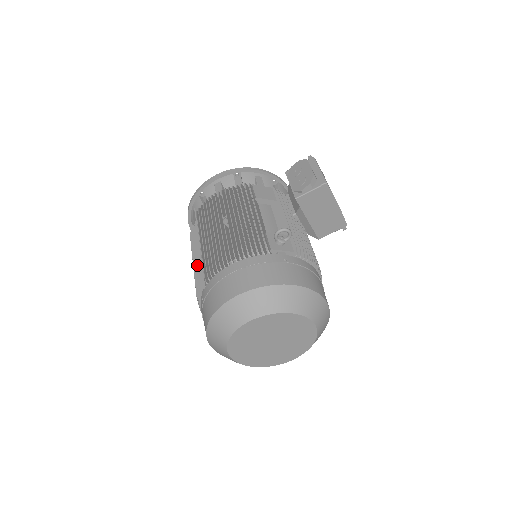
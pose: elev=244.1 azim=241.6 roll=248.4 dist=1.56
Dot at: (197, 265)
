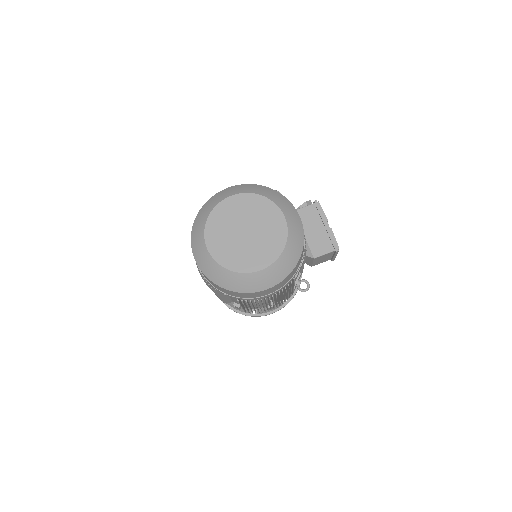
Dot at: occluded
